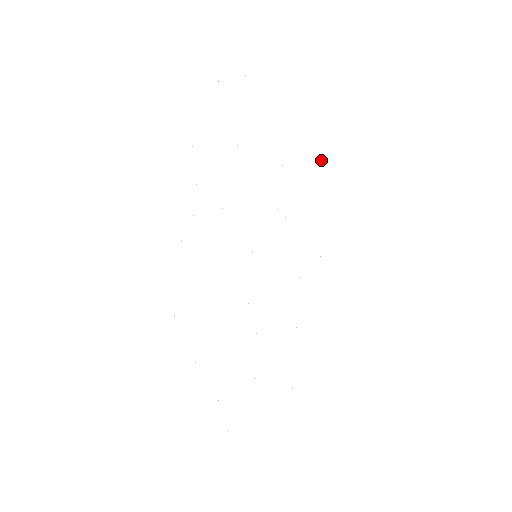
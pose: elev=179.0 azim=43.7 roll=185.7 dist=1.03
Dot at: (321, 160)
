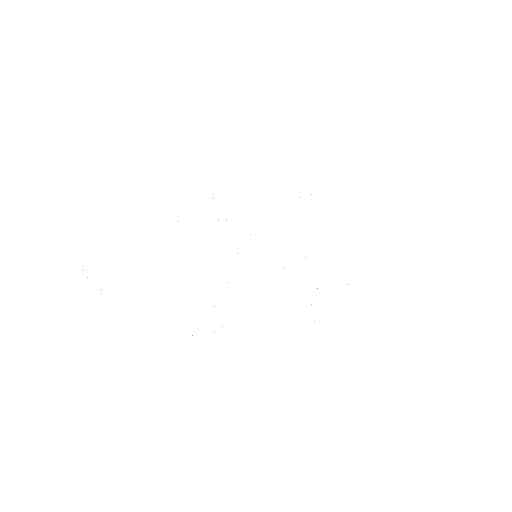
Dot at: occluded
